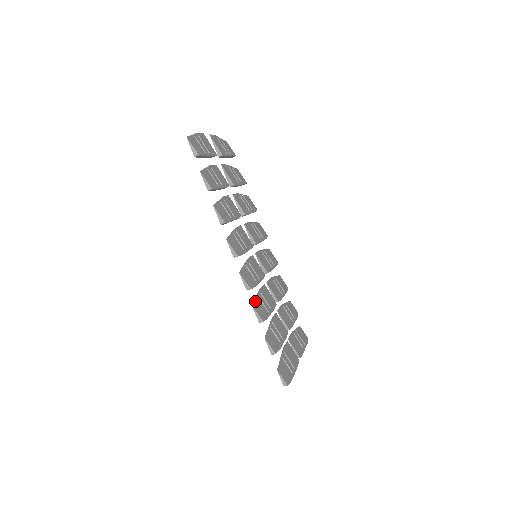
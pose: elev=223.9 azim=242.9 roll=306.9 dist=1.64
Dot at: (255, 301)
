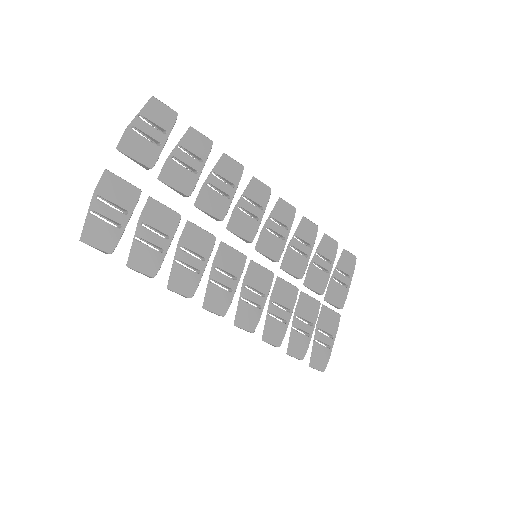
Dot at: (265, 327)
